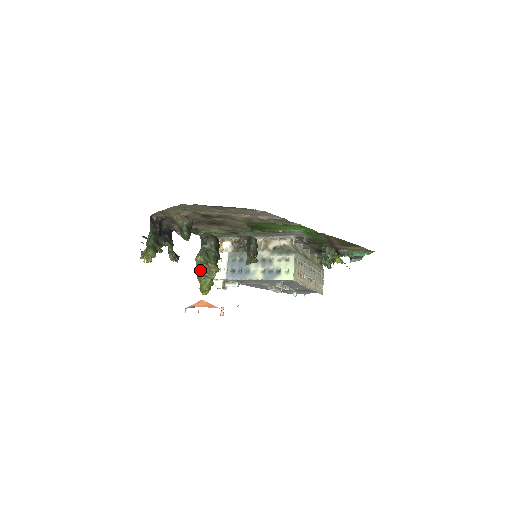
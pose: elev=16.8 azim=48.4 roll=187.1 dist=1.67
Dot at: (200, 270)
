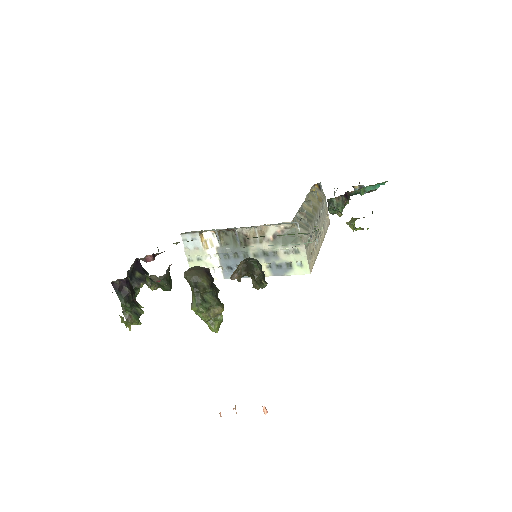
Dot at: (202, 318)
